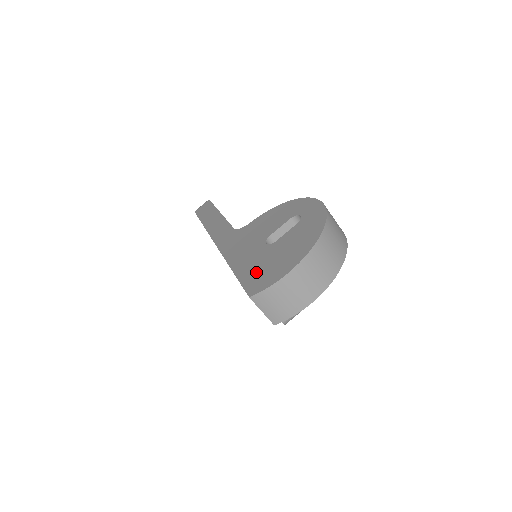
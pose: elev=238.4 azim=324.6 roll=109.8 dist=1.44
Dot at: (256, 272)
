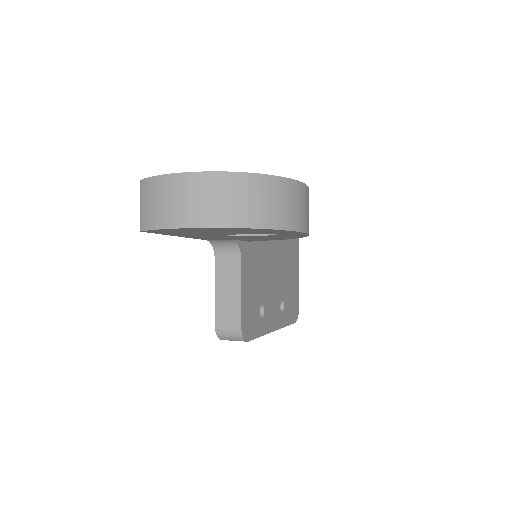
Dot at: occluded
